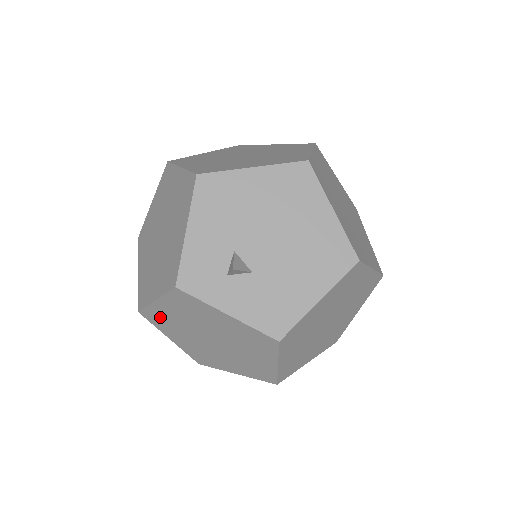
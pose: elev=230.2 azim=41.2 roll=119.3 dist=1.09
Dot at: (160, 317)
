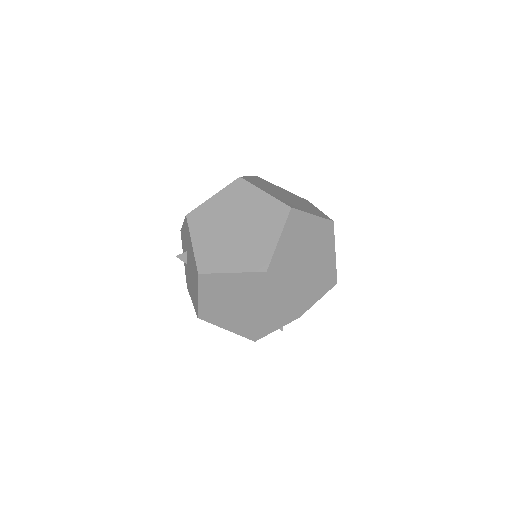
Dot at: occluded
